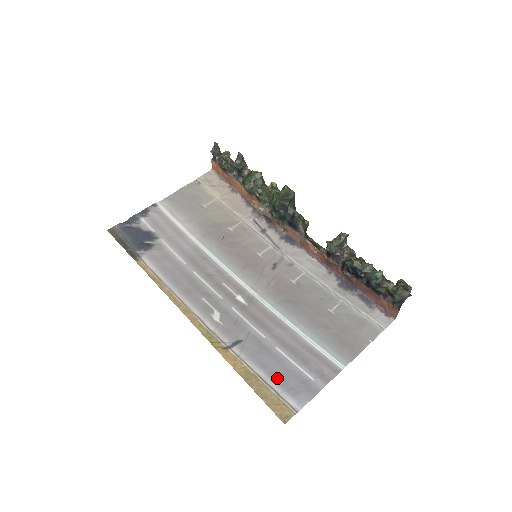
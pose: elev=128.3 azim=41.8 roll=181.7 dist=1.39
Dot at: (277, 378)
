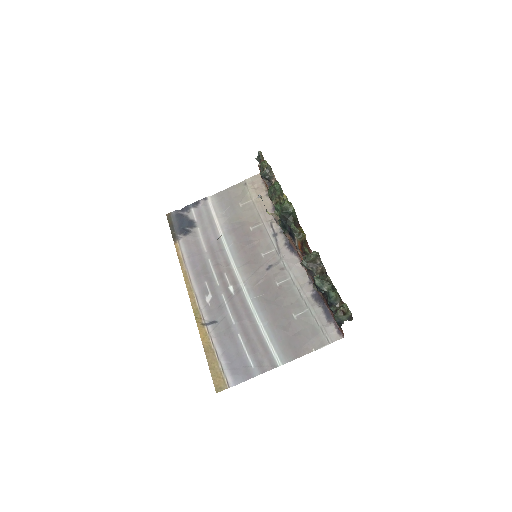
Dot at: (228, 357)
